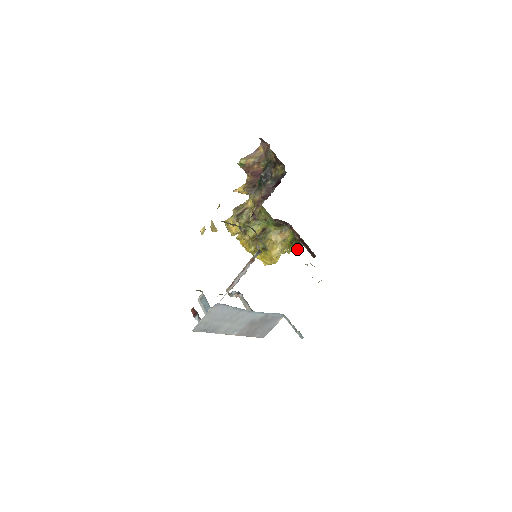
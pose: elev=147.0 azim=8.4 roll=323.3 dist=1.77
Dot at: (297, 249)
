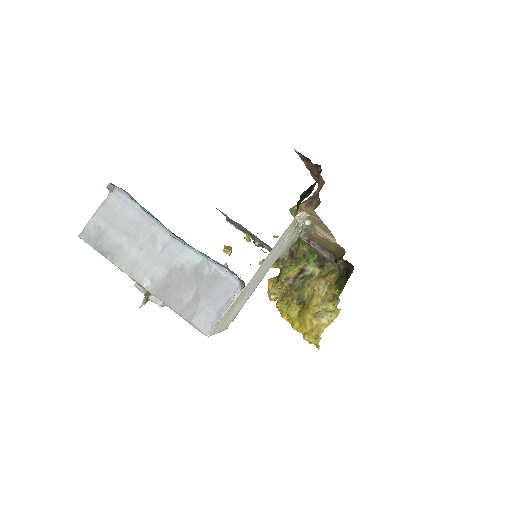
Dot at: (342, 287)
